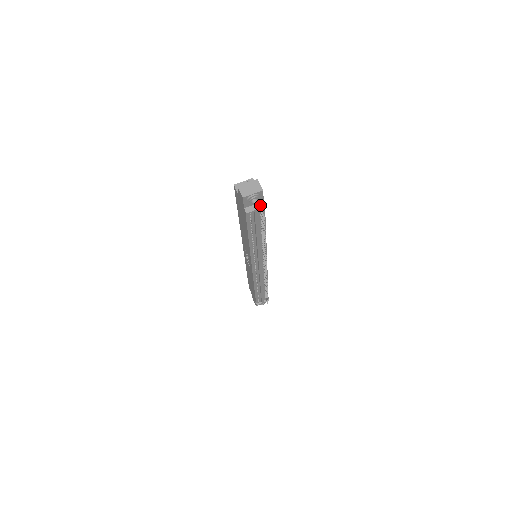
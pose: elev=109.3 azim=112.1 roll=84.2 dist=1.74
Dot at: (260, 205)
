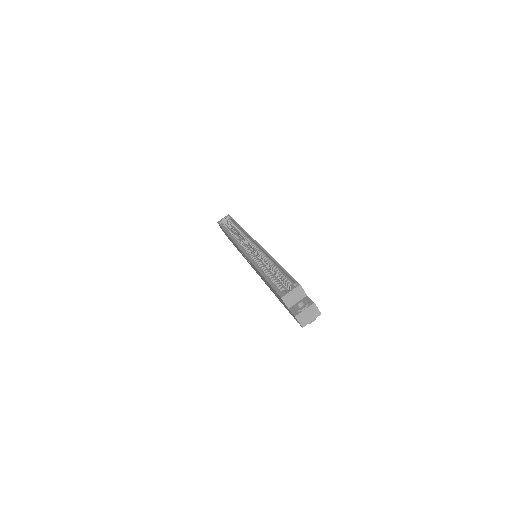
Dot at: occluded
